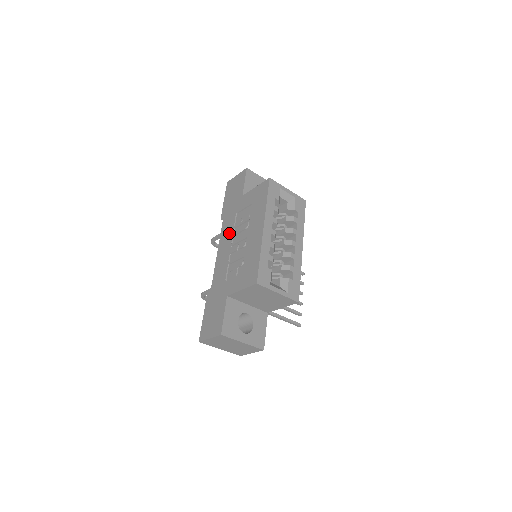
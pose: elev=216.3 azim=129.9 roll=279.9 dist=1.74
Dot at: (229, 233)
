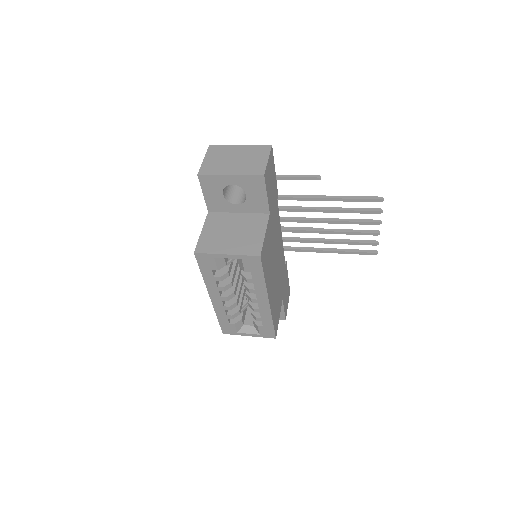
Dot at: occluded
